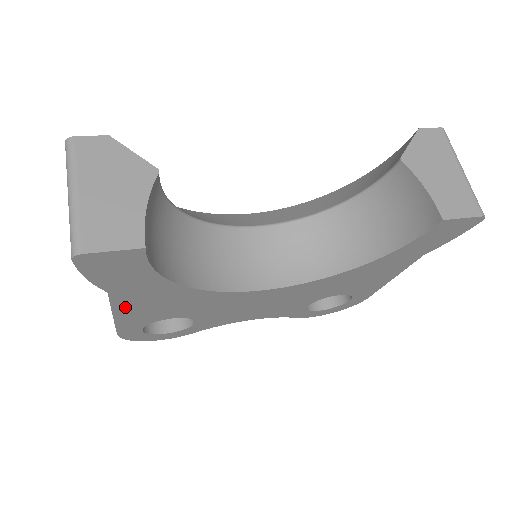
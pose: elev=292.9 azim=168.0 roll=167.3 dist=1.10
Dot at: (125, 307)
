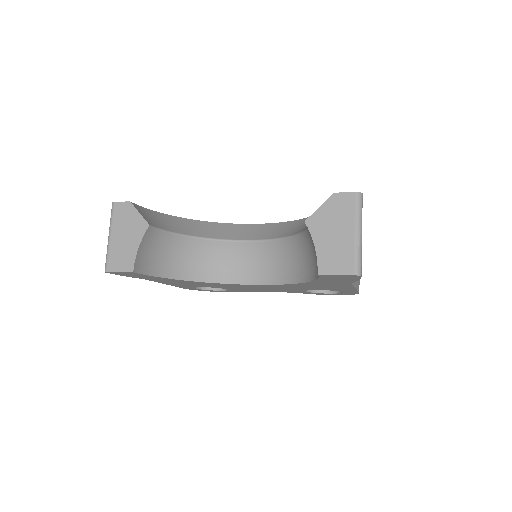
Dot at: (165, 282)
